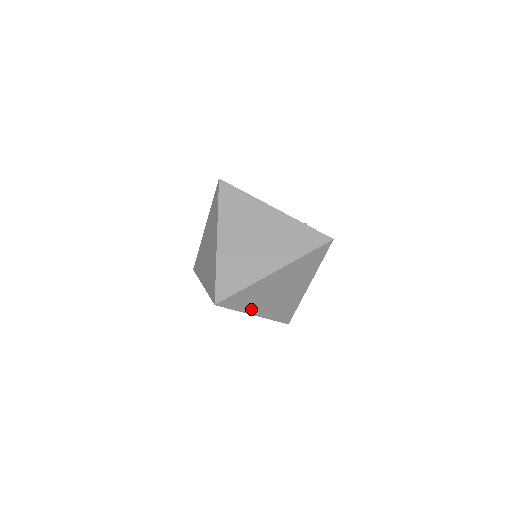
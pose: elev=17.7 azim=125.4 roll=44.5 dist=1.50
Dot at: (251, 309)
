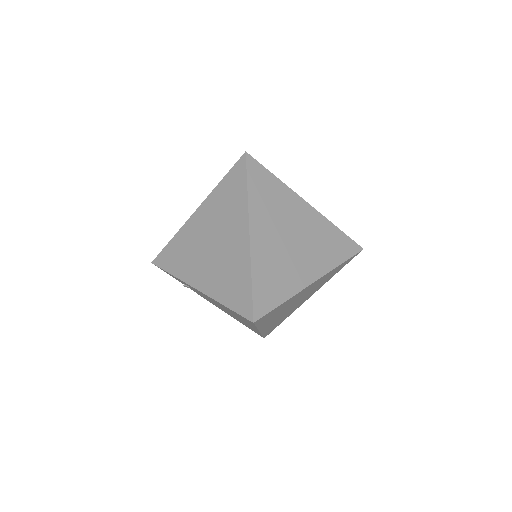
Dot at: (264, 325)
